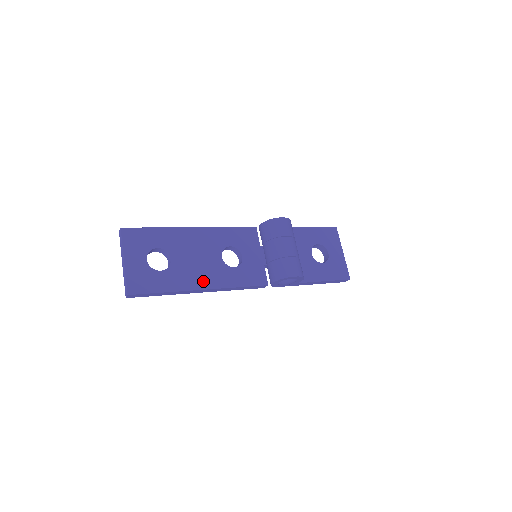
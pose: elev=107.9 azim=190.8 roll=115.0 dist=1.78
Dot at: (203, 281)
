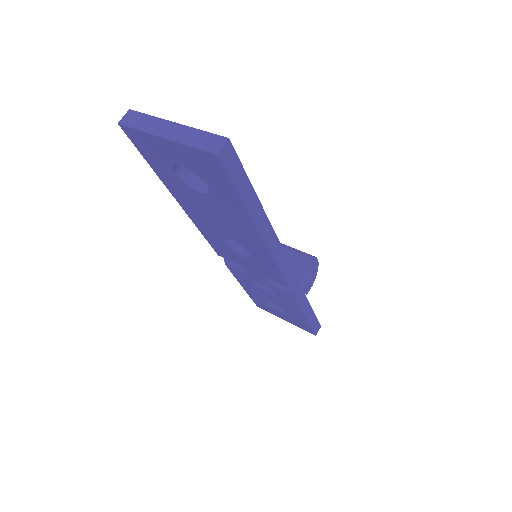
Dot at: occluded
